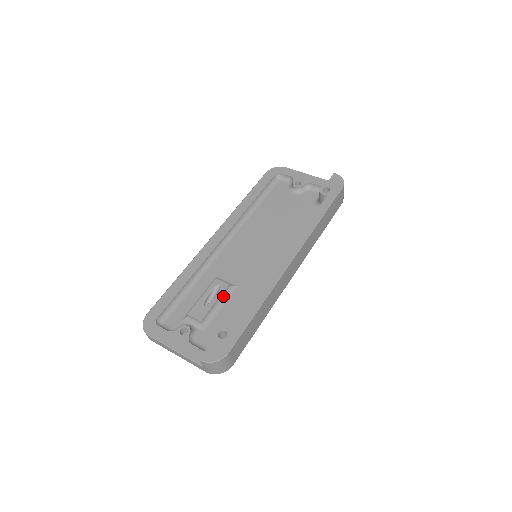
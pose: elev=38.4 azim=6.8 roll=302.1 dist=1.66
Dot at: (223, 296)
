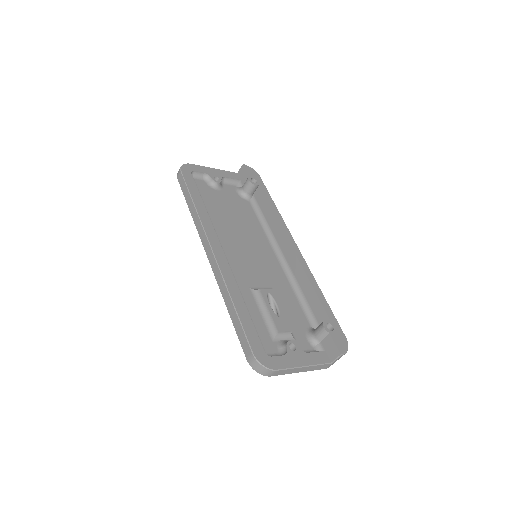
Dot at: (276, 301)
